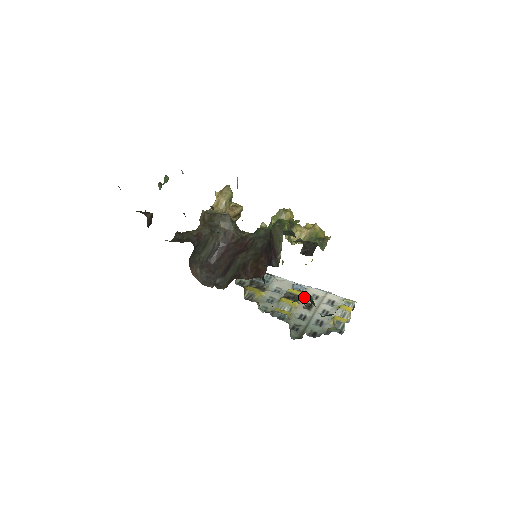
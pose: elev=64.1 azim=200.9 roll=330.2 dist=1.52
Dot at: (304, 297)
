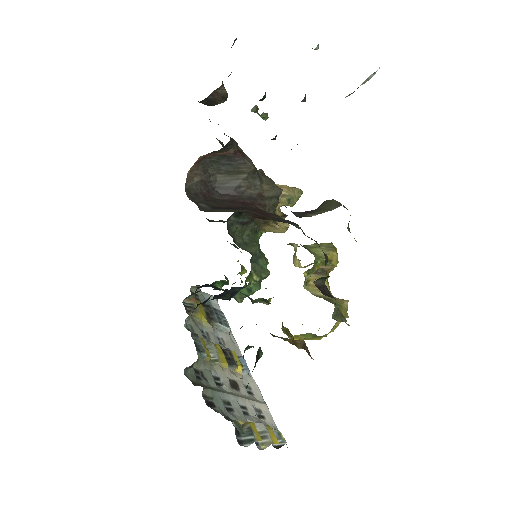
Dot at: (239, 374)
